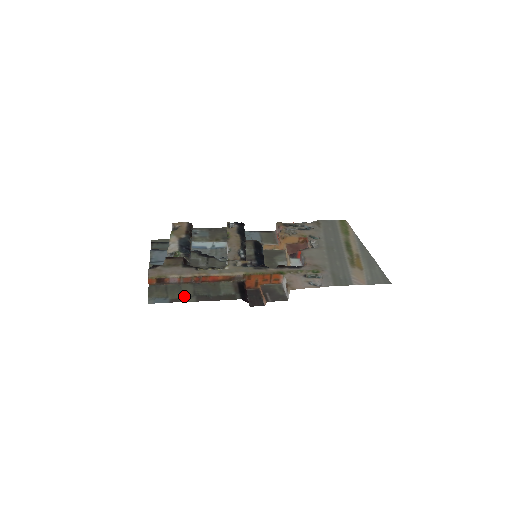
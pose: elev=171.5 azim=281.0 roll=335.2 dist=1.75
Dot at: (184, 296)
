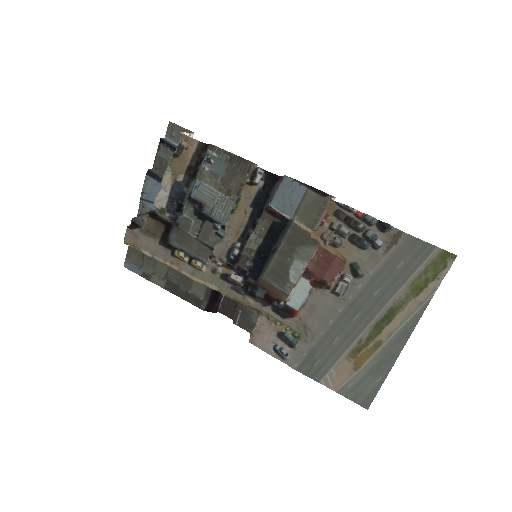
Dot at: (156, 274)
